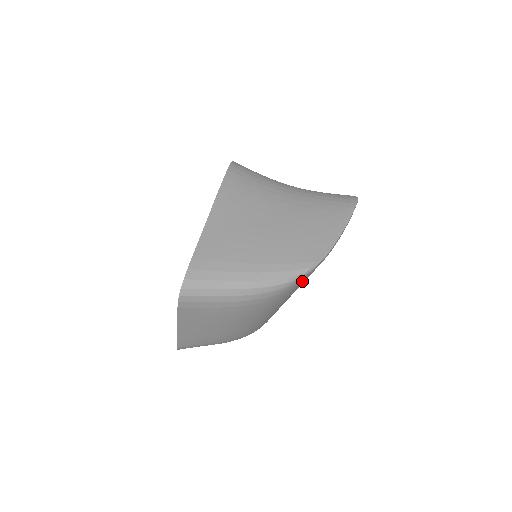
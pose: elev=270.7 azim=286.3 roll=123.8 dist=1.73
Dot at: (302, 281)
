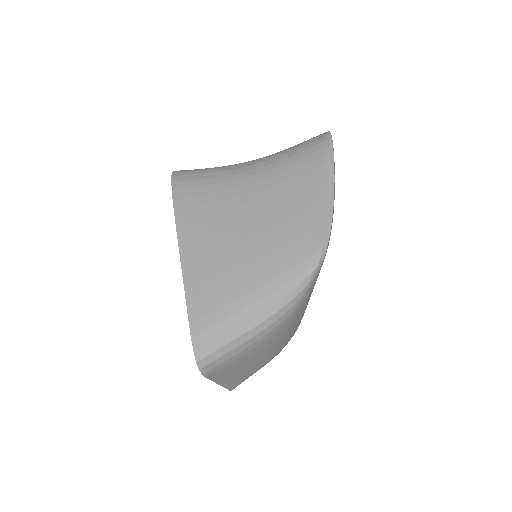
Dot at: (319, 271)
